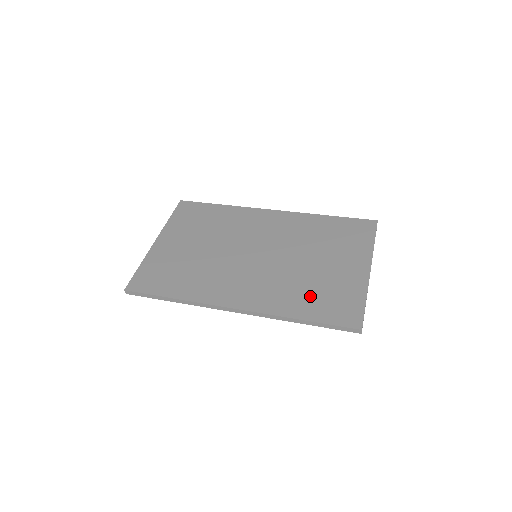
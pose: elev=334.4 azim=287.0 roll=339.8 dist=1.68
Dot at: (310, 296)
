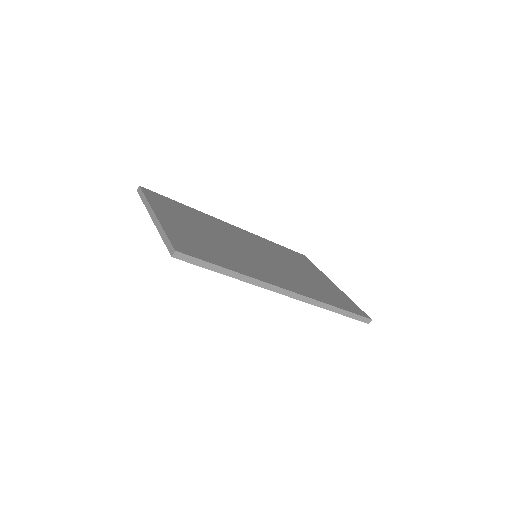
Dot at: (325, 293)
